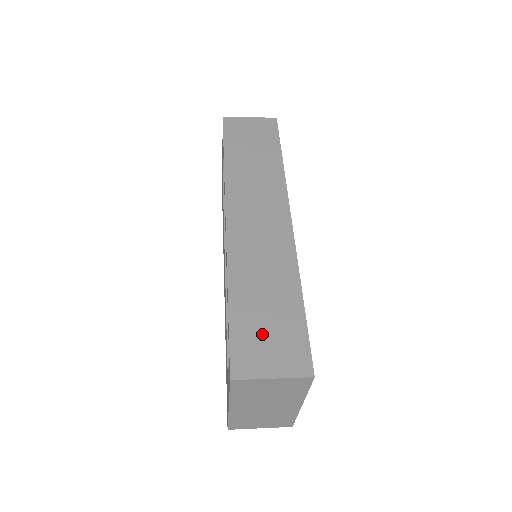
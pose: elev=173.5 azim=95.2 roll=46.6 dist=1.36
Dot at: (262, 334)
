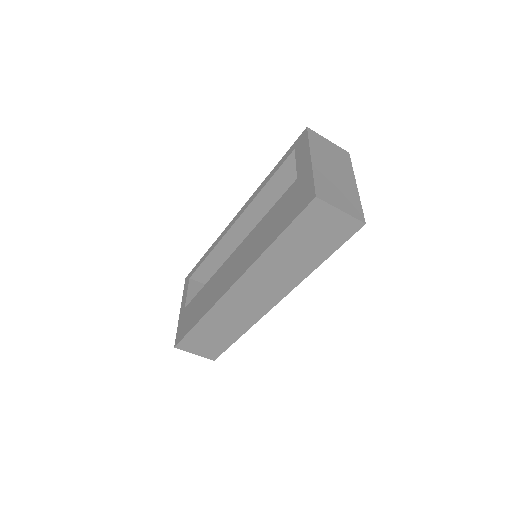
Dot at: occluded
